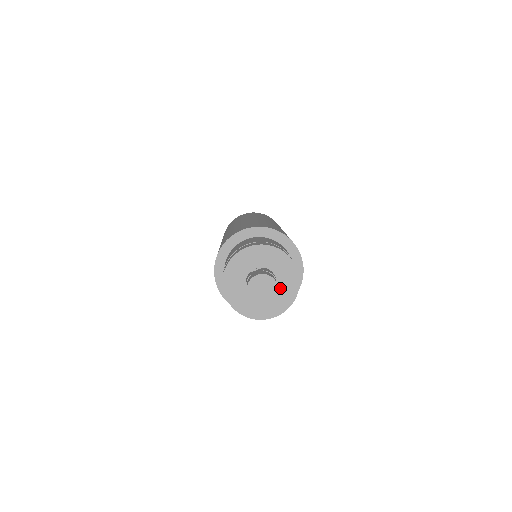
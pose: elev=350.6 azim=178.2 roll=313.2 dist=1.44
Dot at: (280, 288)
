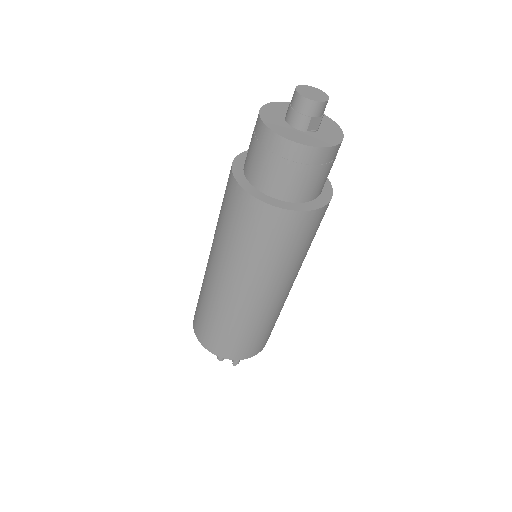
Dot at: (323, 129)
